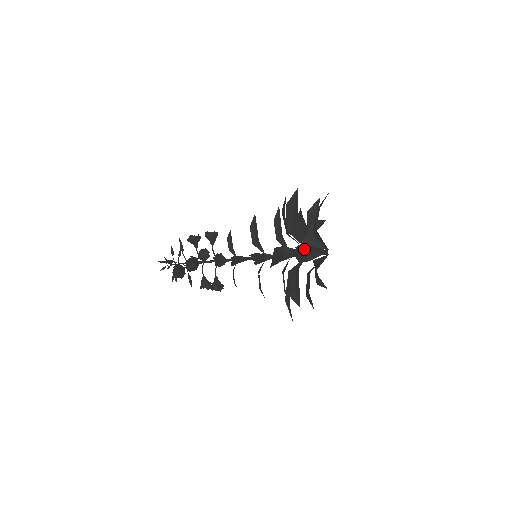
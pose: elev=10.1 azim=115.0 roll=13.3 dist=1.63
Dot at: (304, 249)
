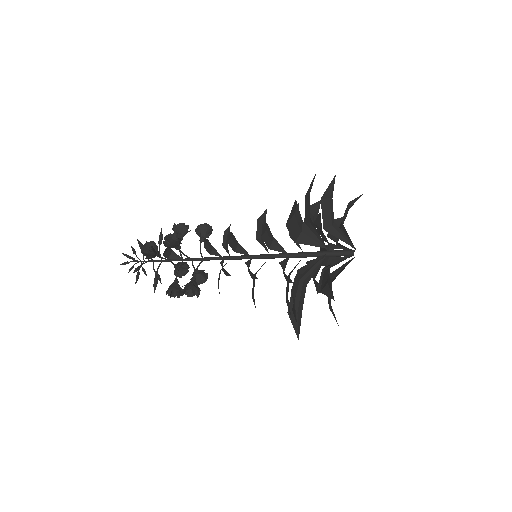
Dot at: occluded
